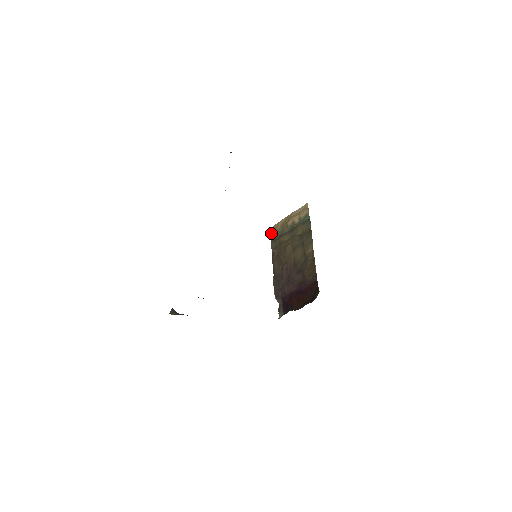
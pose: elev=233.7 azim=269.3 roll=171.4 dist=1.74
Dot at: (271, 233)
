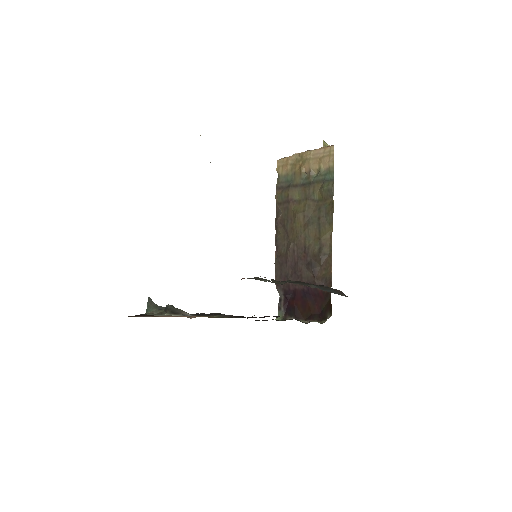
Dot at: (277, 172)
